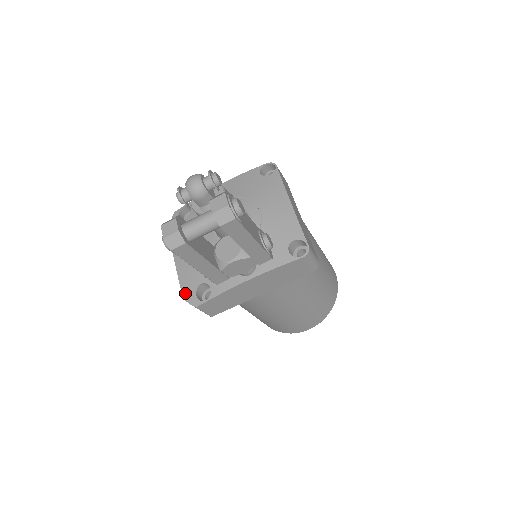
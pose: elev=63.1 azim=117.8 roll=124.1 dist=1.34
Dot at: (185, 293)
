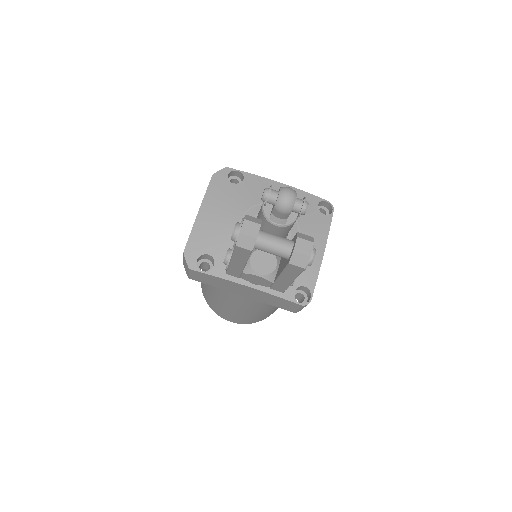
Dot at: (189, 249)
